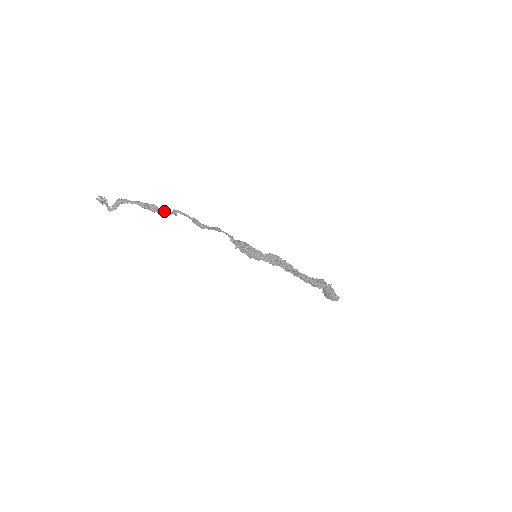
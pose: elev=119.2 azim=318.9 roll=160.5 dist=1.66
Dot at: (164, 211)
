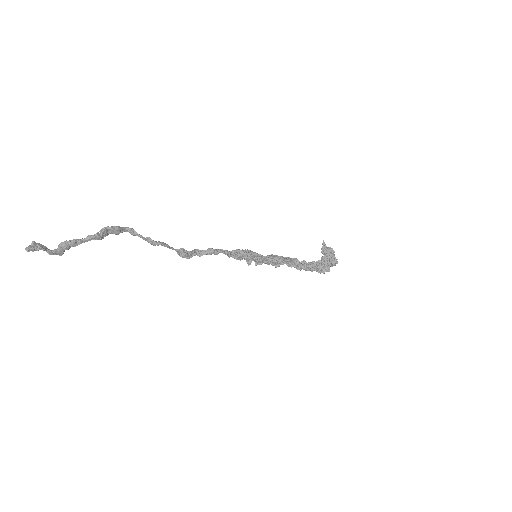
Dot at: (131, 232)
